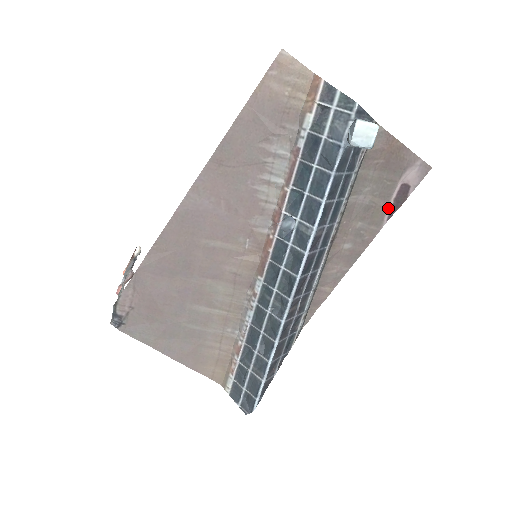
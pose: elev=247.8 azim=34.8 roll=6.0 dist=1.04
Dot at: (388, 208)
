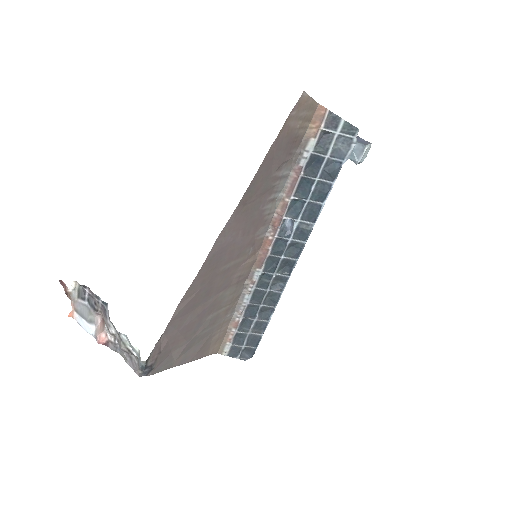
Dot at: occluded
